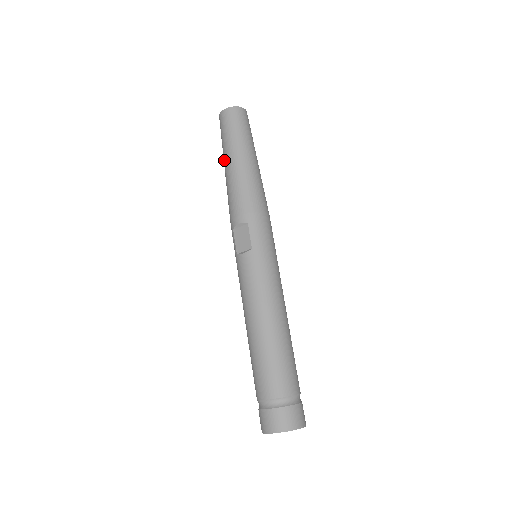
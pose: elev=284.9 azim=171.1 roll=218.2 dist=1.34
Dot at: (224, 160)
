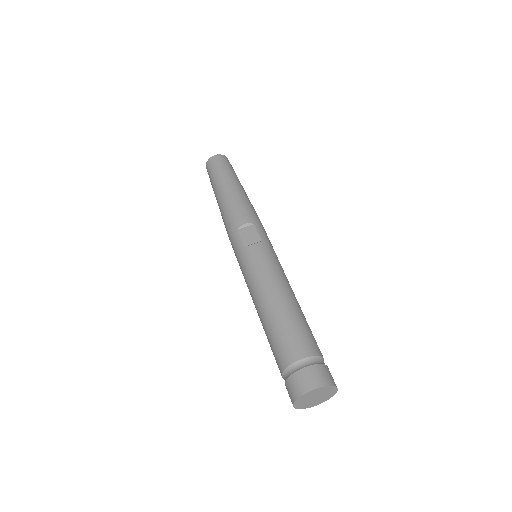
Dot at: (219, 185)
